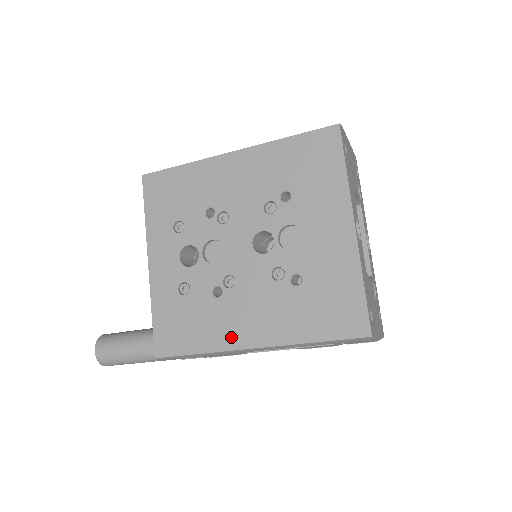
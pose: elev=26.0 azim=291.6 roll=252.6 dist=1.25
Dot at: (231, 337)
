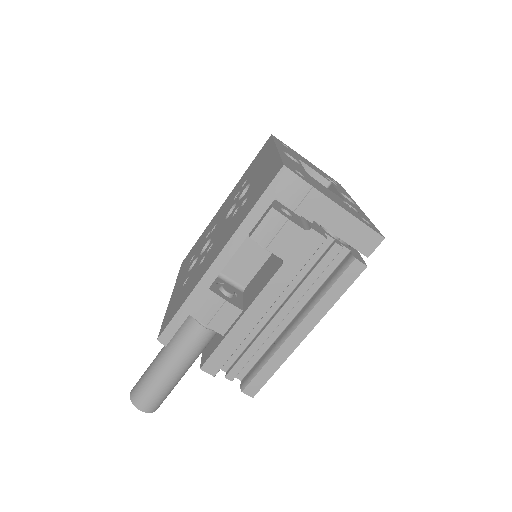
Dot at: (204, 271)
